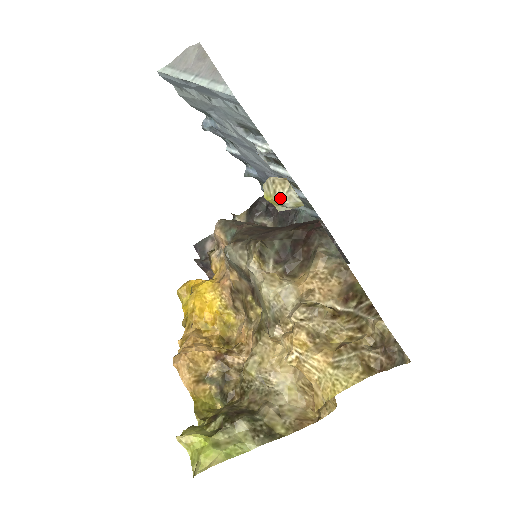
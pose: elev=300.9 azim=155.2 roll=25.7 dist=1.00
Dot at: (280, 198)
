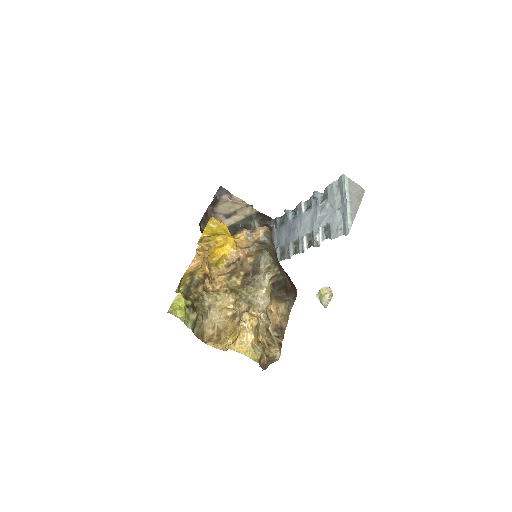
Dot at: (325, 298)
